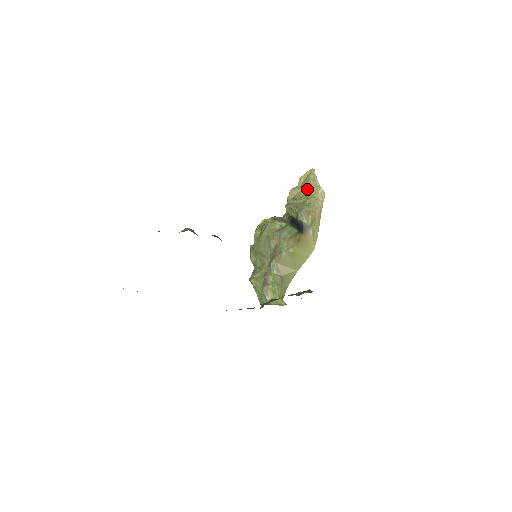
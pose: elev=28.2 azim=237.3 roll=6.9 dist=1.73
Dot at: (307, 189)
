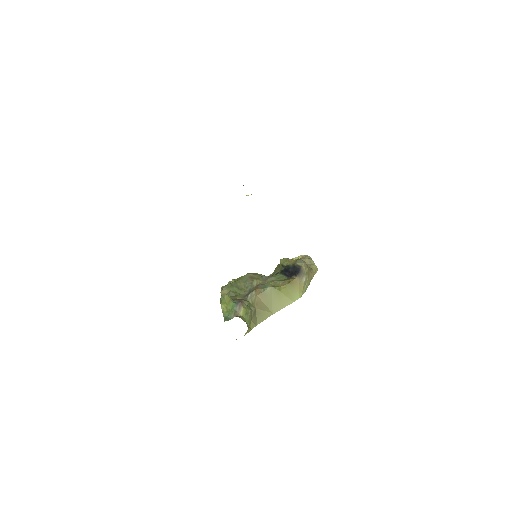
Dot at: occluded
